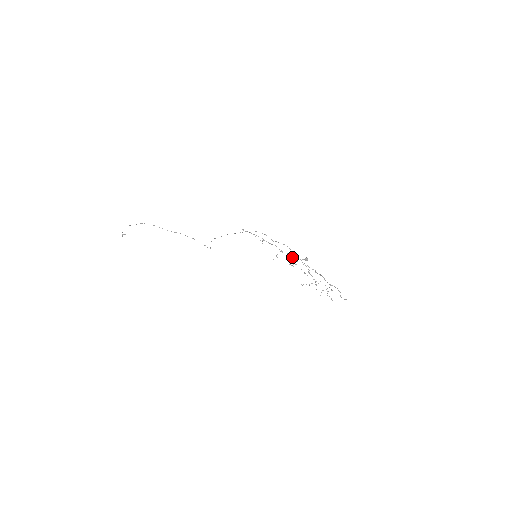
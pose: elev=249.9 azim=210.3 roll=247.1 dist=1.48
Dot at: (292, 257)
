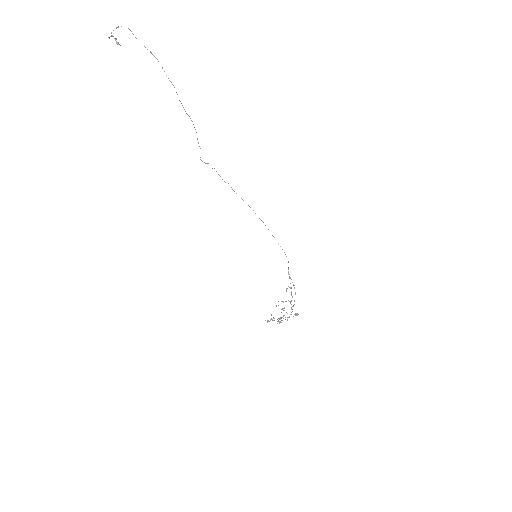
Dot at: (291, 309)
